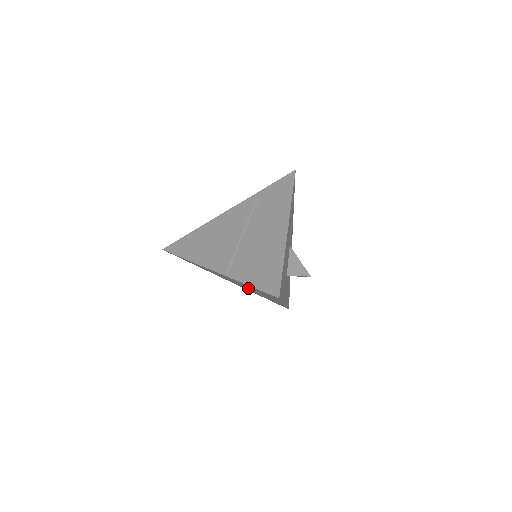
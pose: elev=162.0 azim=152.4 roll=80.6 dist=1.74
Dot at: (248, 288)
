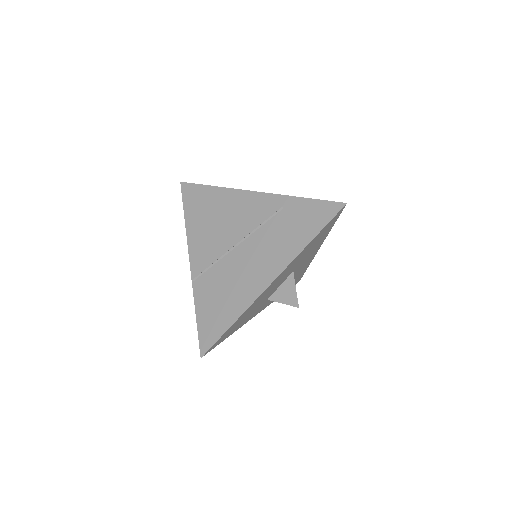
Dot at: occluded
